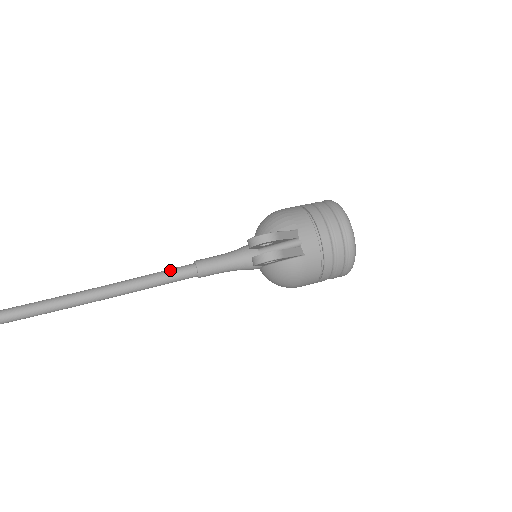
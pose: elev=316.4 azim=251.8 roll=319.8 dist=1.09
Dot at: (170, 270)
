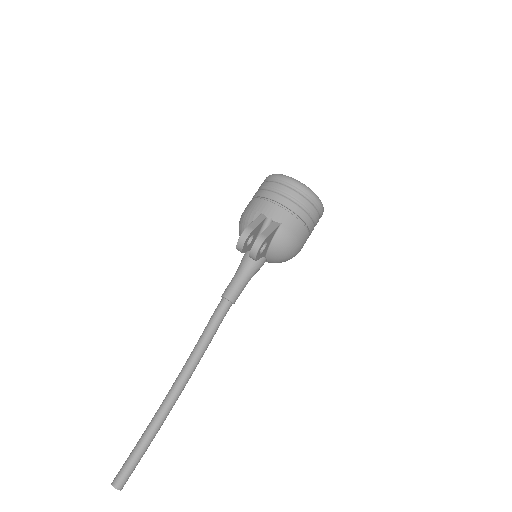
Dot at: (212, 317)
